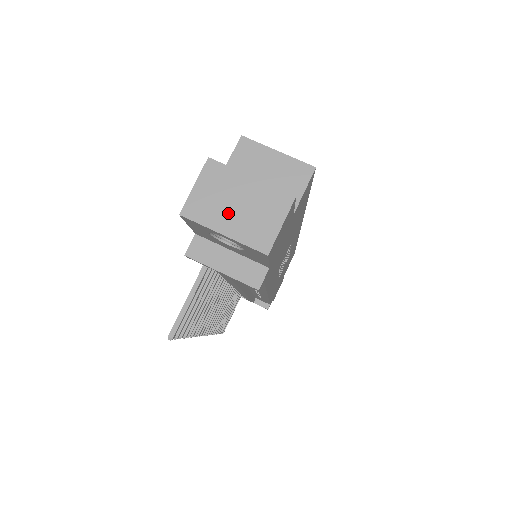
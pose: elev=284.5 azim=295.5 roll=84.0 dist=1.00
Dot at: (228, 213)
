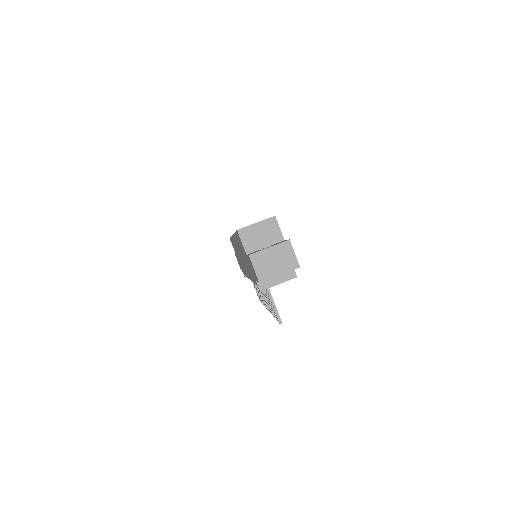
Dot at: (274, 267)
